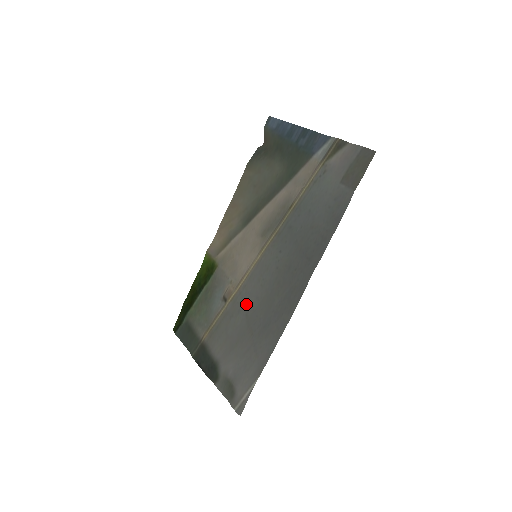
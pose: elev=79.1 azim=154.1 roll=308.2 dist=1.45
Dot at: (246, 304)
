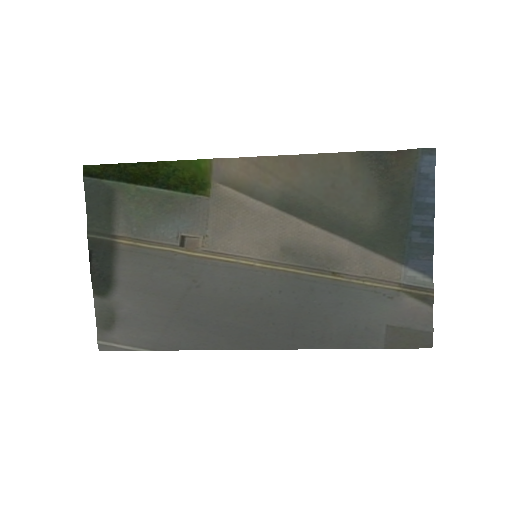
Dot at: (199, 280)
